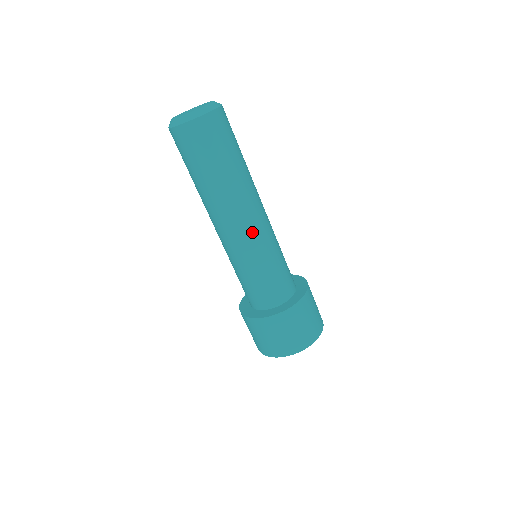
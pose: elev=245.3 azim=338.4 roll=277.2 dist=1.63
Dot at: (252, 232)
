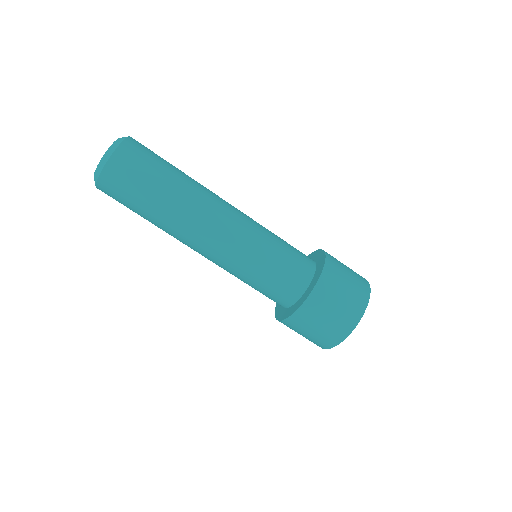
Dot at: (215, 254)
